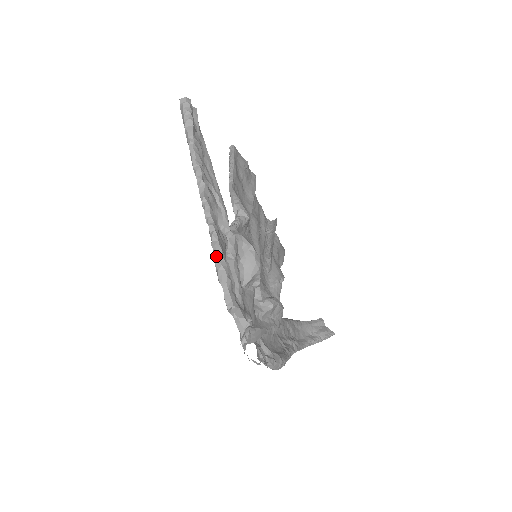
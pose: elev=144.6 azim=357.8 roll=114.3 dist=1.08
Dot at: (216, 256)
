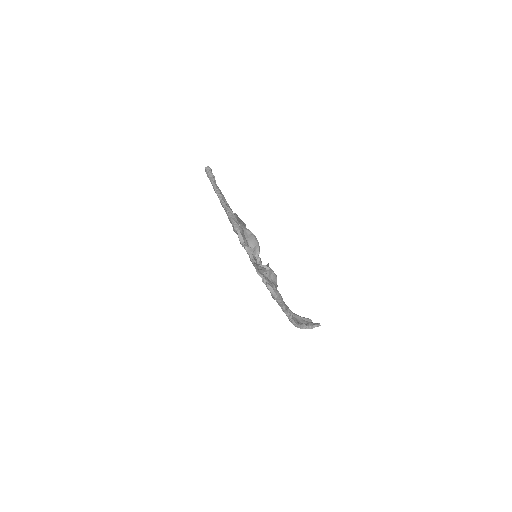
Dot at: (232, 219)
